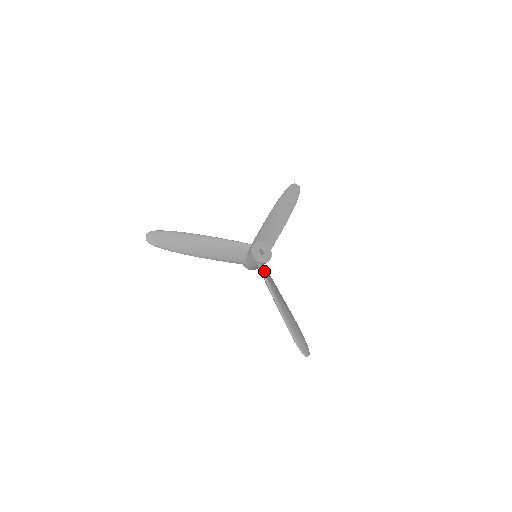
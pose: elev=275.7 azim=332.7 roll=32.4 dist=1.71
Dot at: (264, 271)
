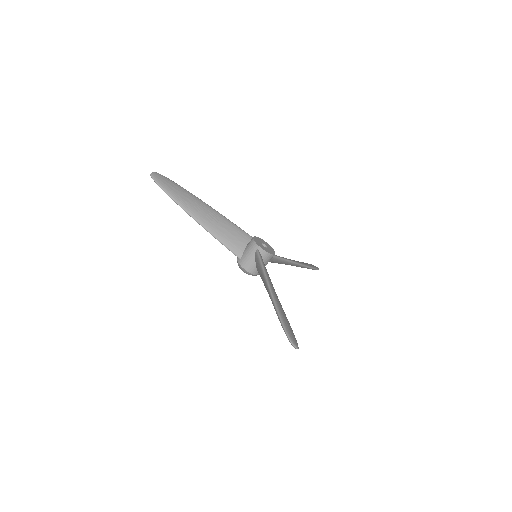
Dot at: occluded
